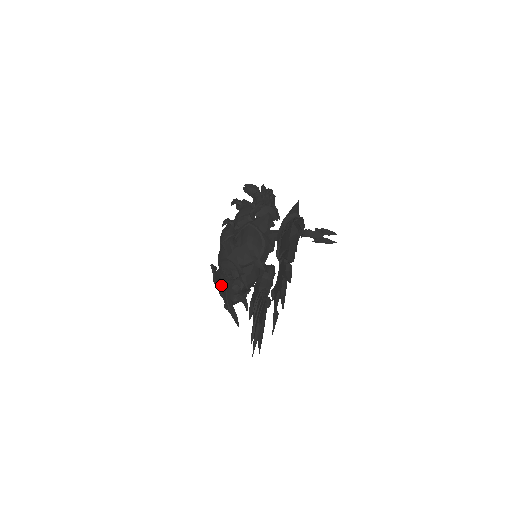
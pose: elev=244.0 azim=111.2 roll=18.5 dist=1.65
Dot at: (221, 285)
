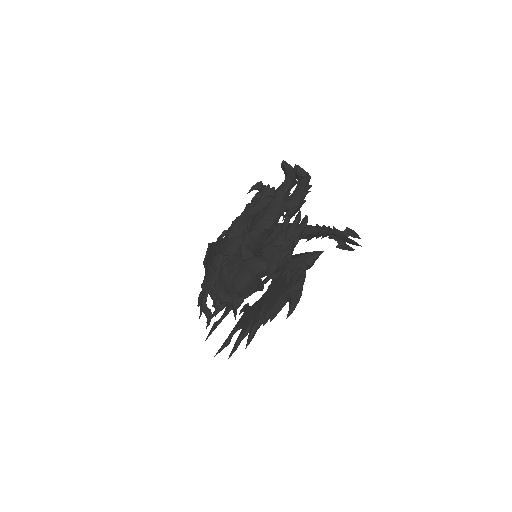
Dot at: (211, 260)
